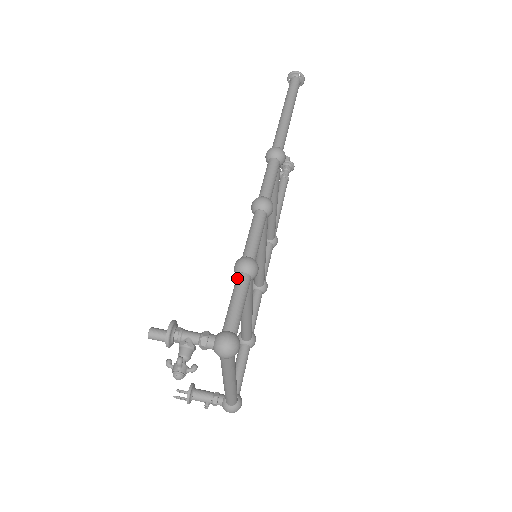
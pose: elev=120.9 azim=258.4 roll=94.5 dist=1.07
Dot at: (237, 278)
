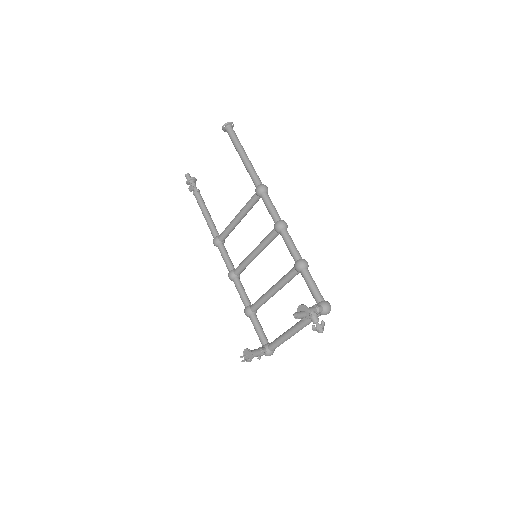
Dot at: (305, 272)
